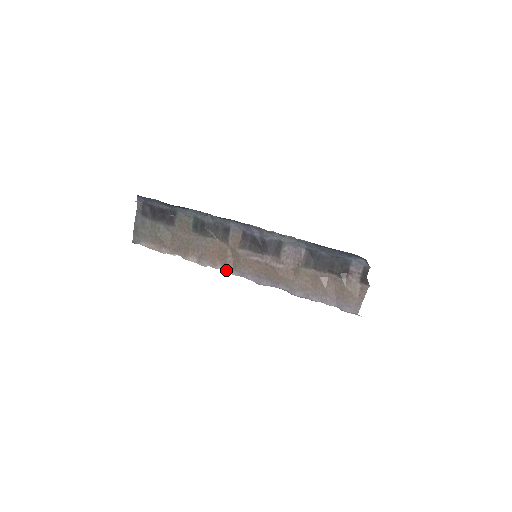
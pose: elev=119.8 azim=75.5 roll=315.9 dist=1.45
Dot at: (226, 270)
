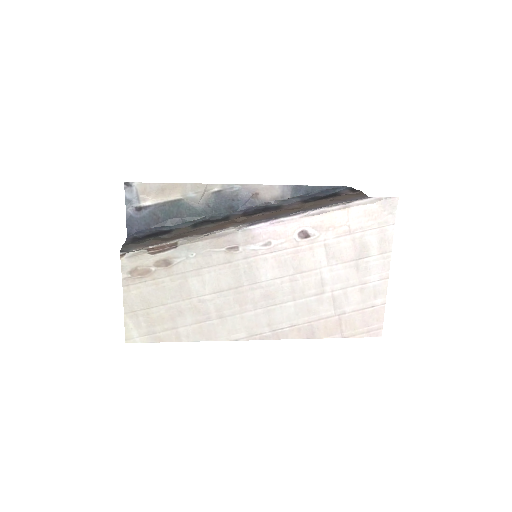
Dot at: (236, 226)
